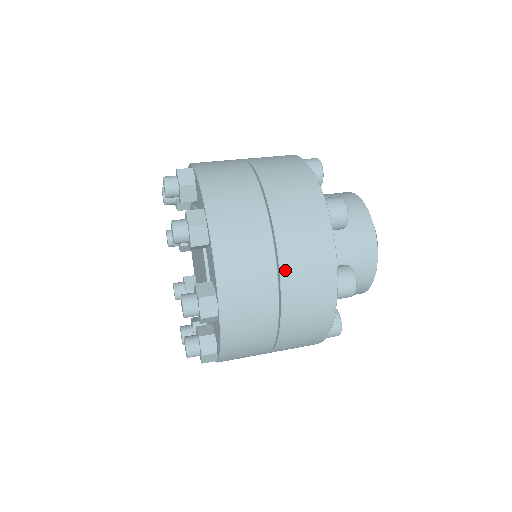
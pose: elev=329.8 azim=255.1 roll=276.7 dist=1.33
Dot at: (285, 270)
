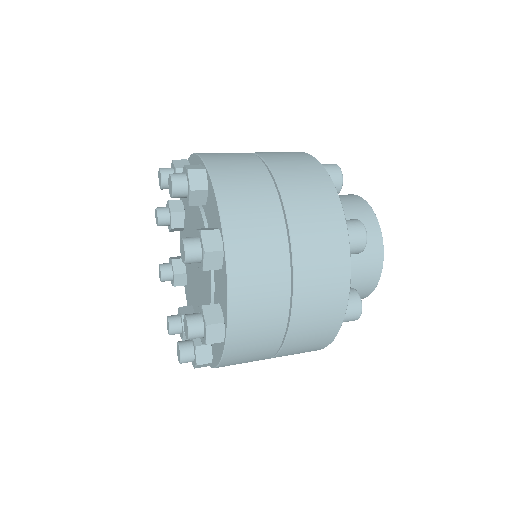
Dot at: (298, 301)
